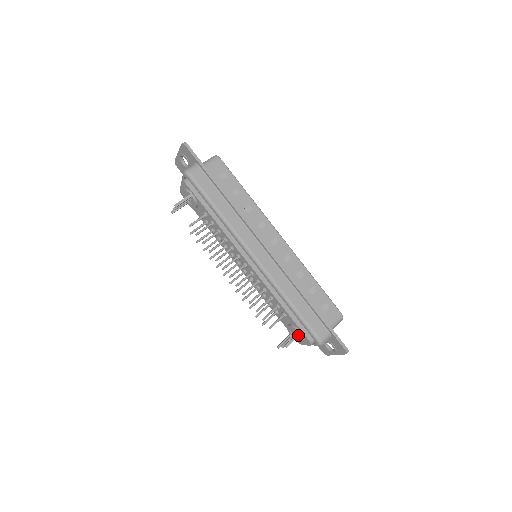
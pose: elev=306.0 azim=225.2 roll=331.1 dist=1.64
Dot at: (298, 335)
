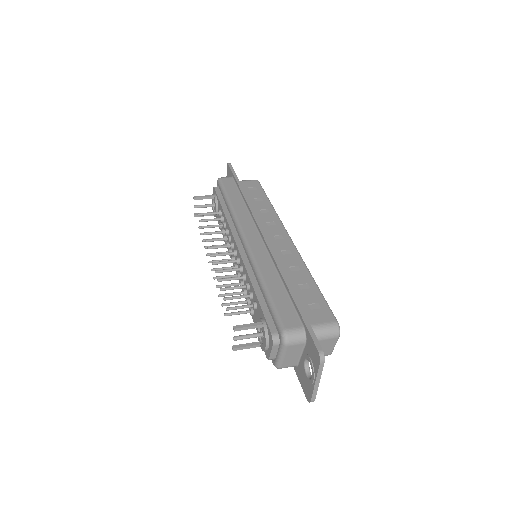
Dot at: (259, 324)
